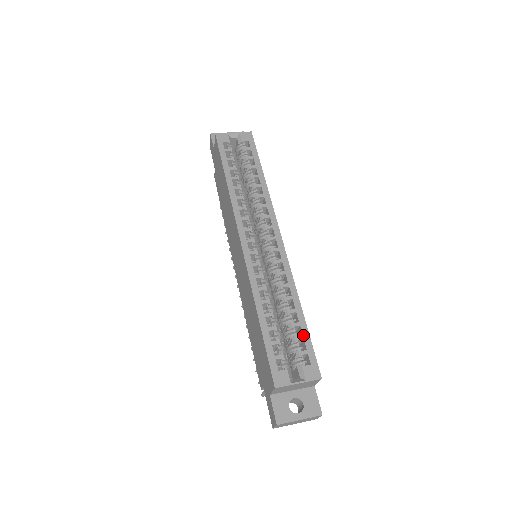
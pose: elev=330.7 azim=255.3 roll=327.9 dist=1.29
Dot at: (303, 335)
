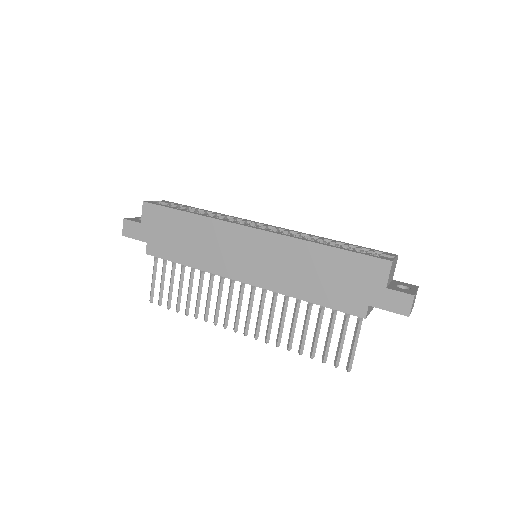
Dot at: (358, 246)
